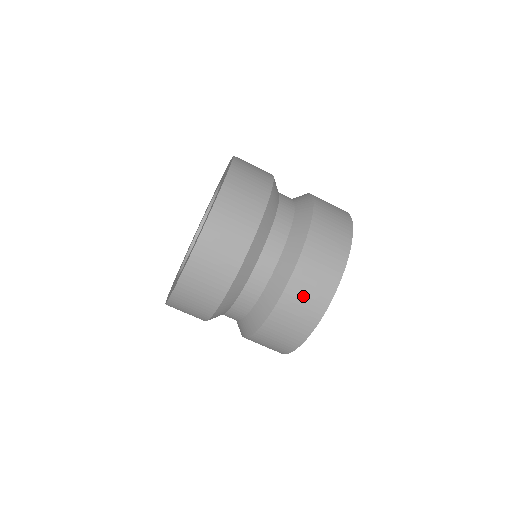
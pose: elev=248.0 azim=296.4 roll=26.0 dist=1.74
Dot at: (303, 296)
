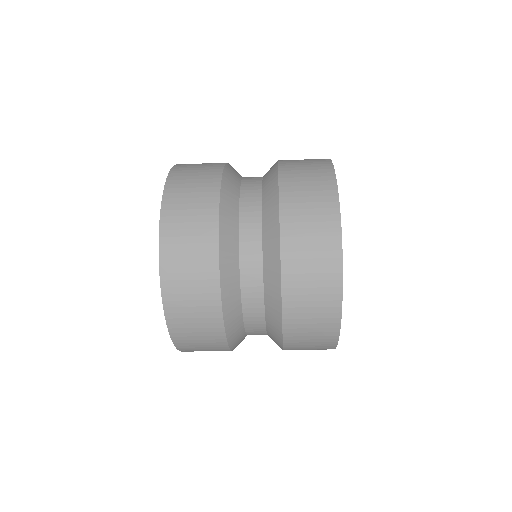
Dot at: (306, 289)
